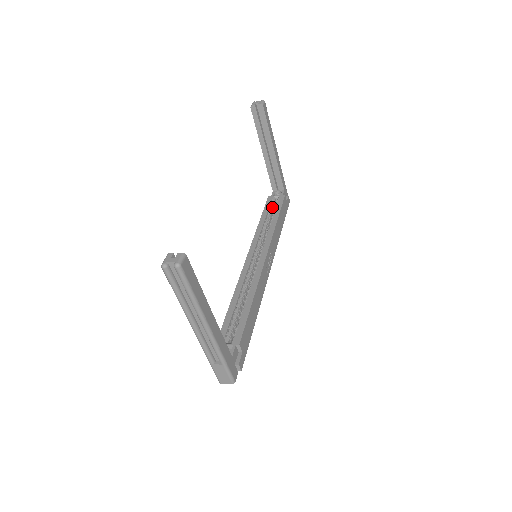
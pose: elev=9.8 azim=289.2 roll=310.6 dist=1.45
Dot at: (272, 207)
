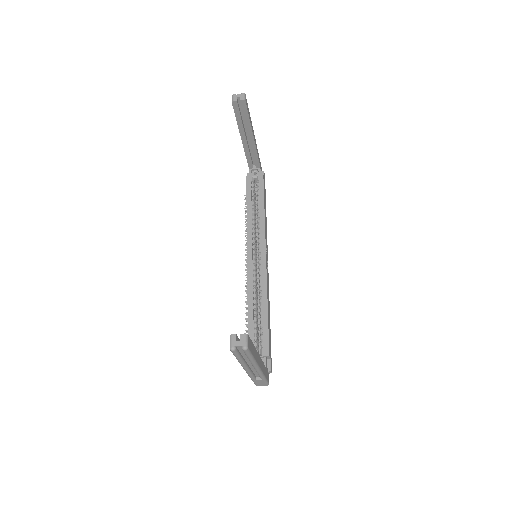
Dot at: (254, 190)
